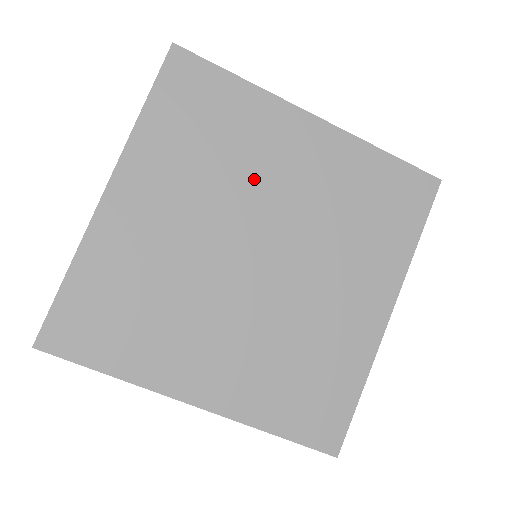
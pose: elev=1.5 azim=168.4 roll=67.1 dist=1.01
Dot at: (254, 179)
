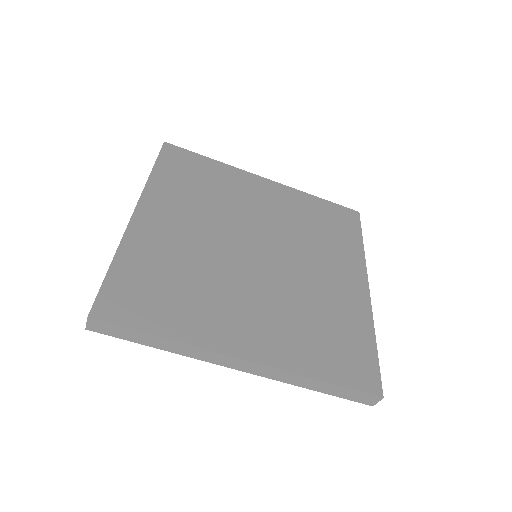
Dot at: (239, 208)
